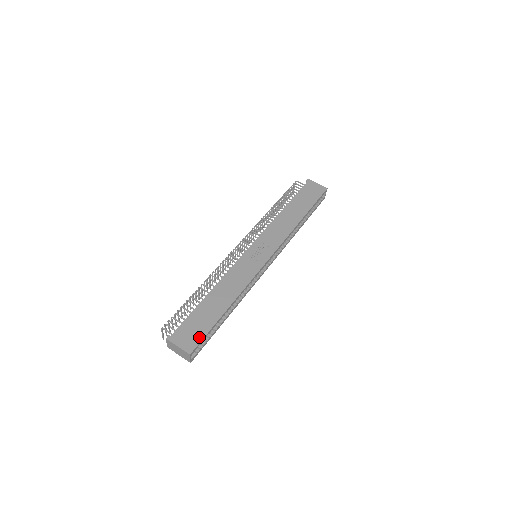
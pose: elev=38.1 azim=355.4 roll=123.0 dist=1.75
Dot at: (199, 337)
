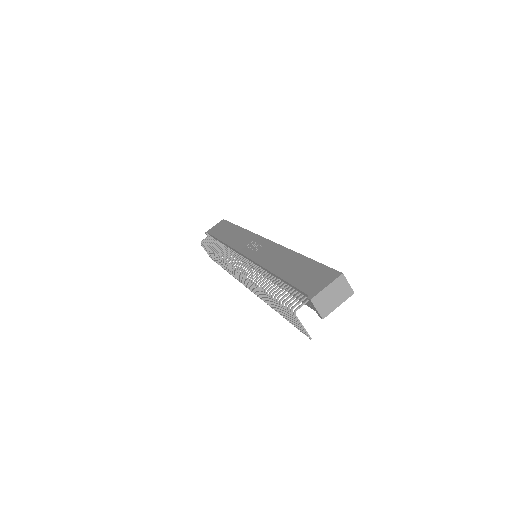
Dot at: (324, 270)
